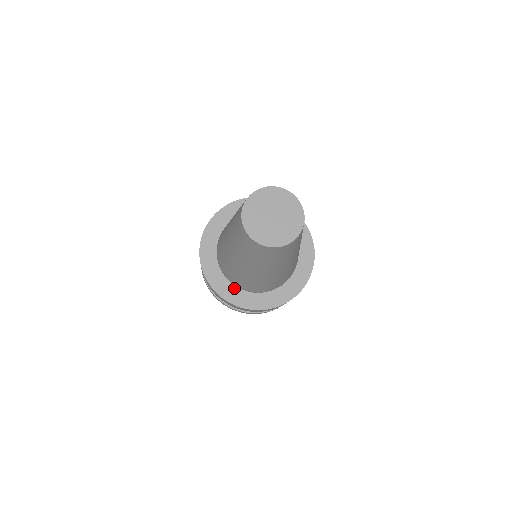
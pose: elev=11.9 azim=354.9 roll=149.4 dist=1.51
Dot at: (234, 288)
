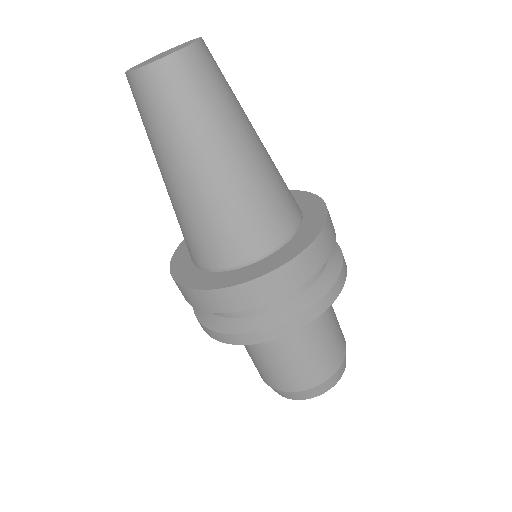
Dot at: (191, 265)
